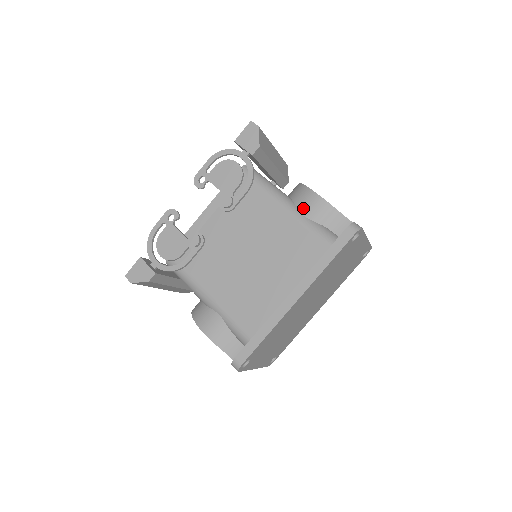
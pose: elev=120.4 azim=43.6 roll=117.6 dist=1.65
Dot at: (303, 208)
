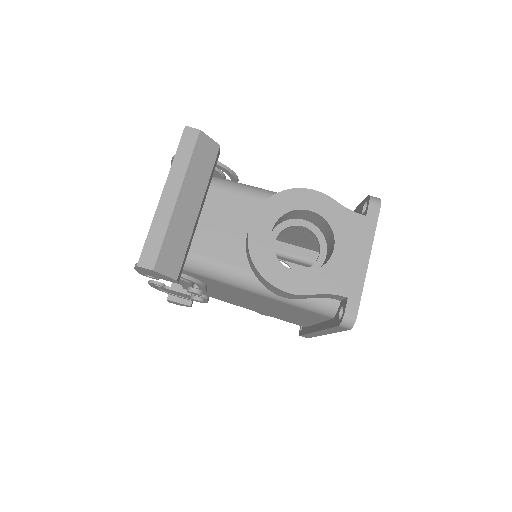
Dot at: (277, 294)
